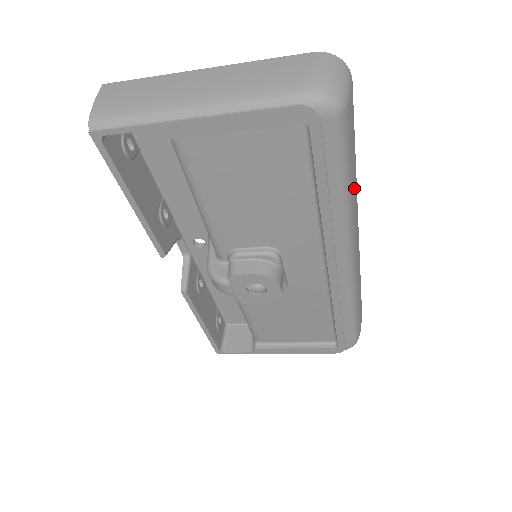
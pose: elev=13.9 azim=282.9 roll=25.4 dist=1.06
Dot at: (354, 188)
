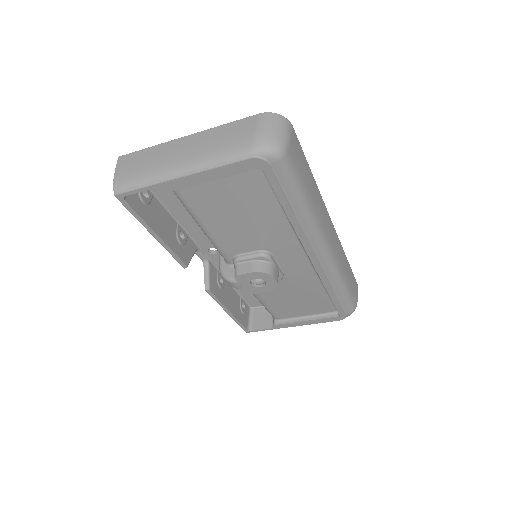
Dot at: (315, 198)
